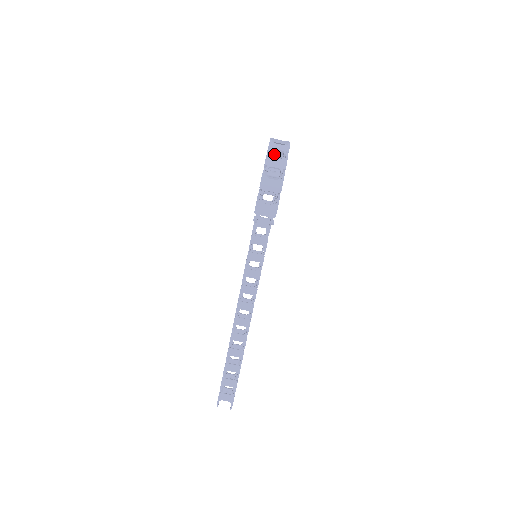
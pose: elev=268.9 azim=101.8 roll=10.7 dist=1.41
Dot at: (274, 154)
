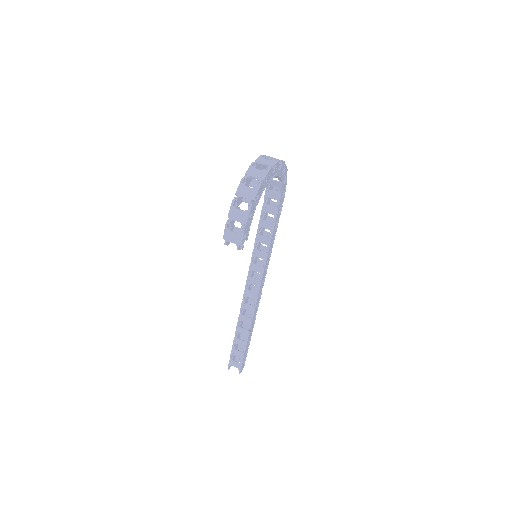
Dot at: occluded
